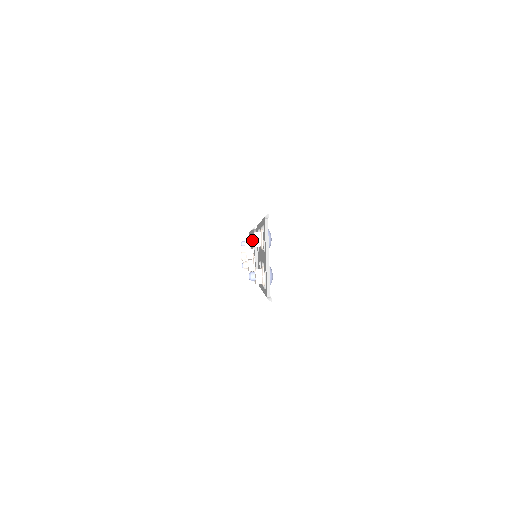
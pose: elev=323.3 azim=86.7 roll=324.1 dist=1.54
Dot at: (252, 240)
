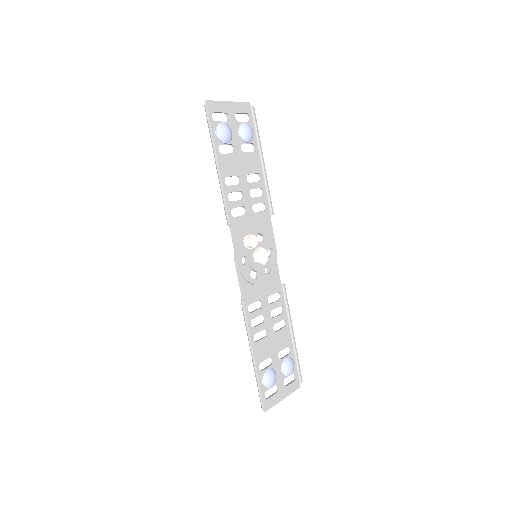
Dot at: occluded
